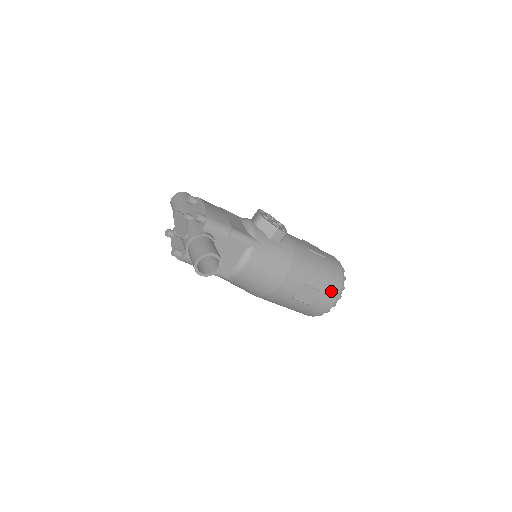
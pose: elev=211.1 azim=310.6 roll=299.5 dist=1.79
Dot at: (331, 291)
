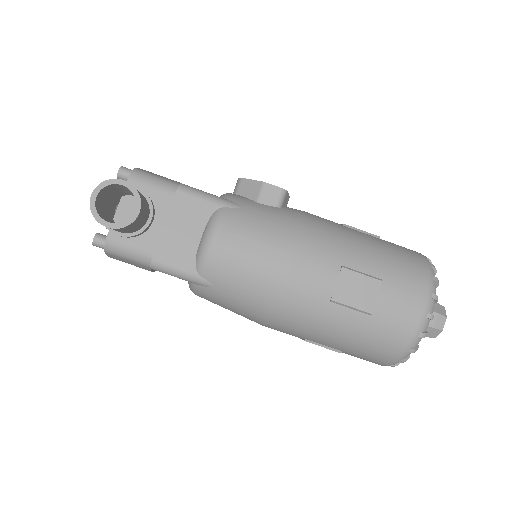
Dot at: (407, 282)
